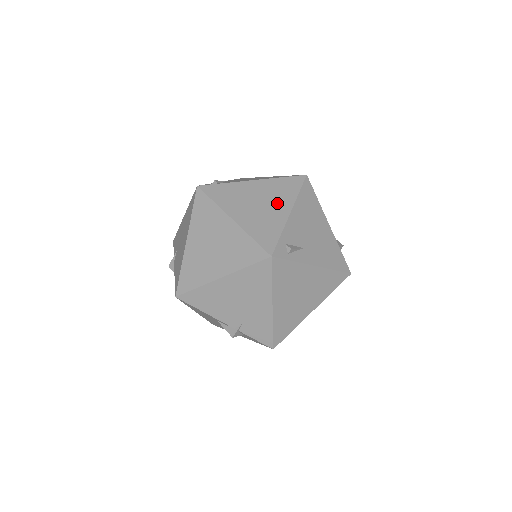
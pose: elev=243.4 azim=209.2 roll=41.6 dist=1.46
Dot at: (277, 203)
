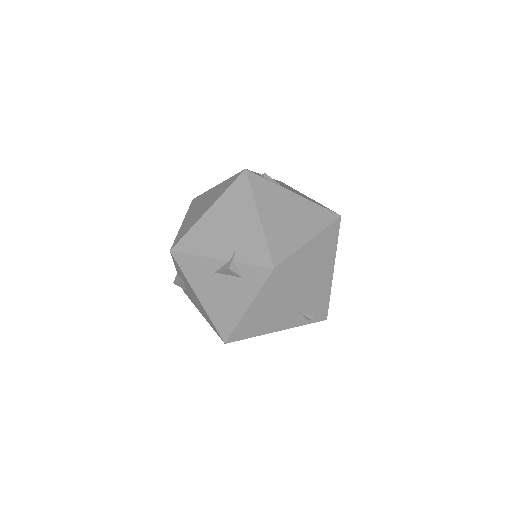
Dot at: occluded
